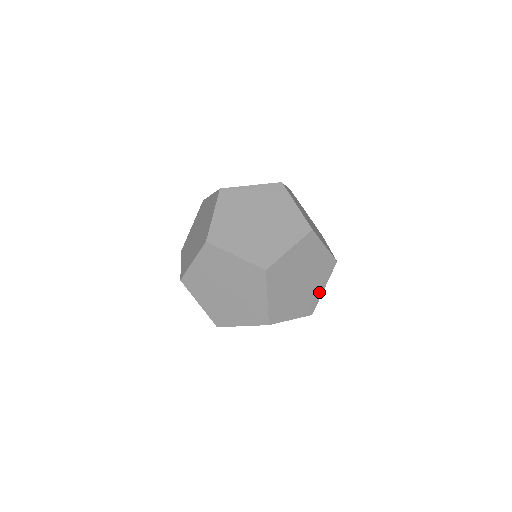
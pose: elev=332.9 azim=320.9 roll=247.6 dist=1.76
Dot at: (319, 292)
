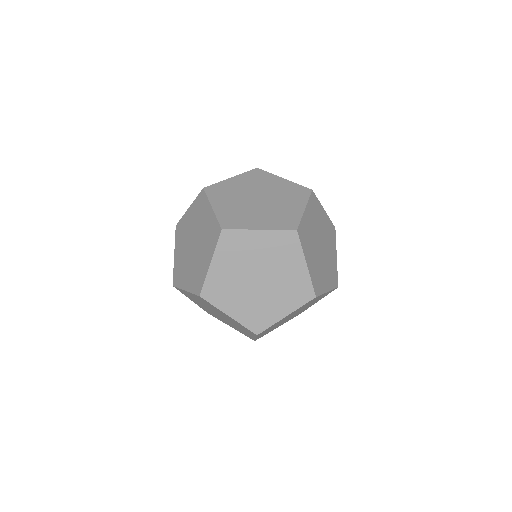
Dot at: (335, 261)
